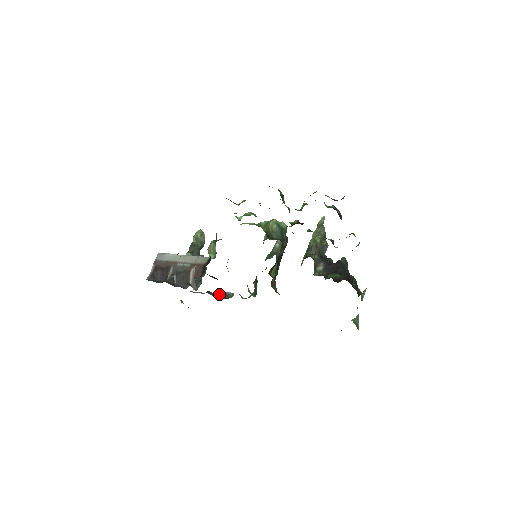
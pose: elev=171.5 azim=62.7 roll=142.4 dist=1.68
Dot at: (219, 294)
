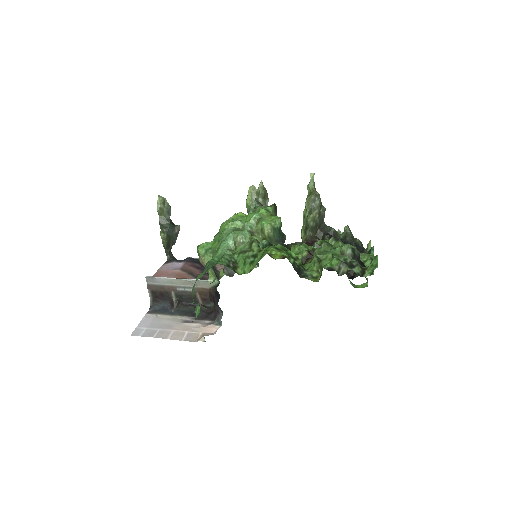
Dot at: occluded
